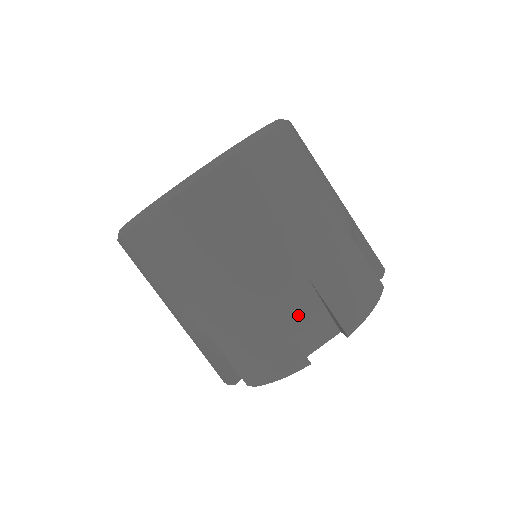
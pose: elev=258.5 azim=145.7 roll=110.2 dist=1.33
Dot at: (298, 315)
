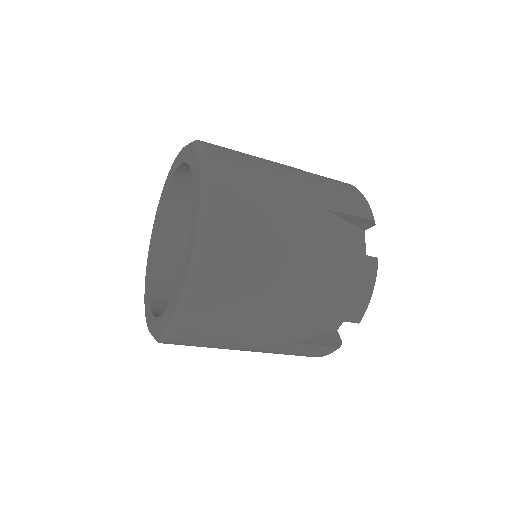
Dot at: occluded
